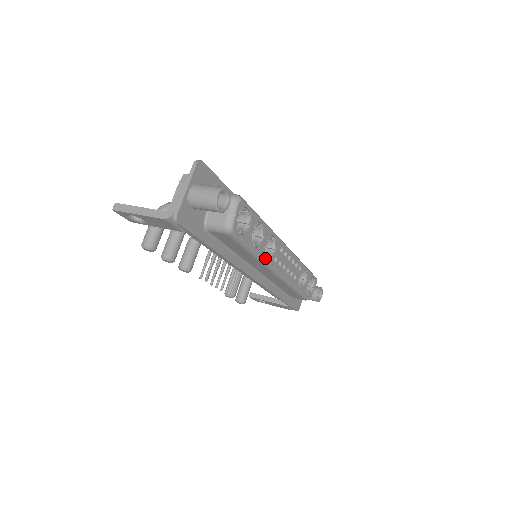
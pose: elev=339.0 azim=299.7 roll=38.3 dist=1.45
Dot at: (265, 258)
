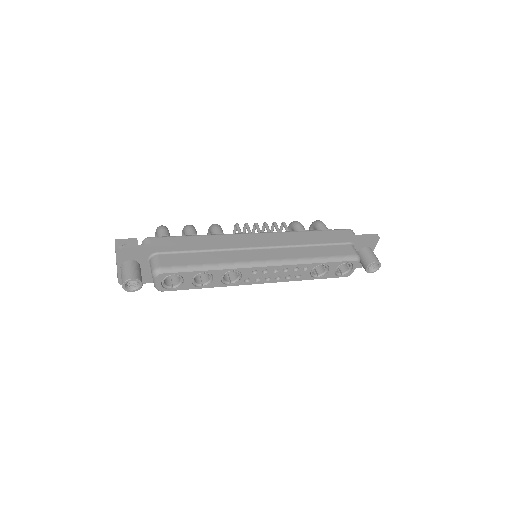
Dot at: (226, 286)
